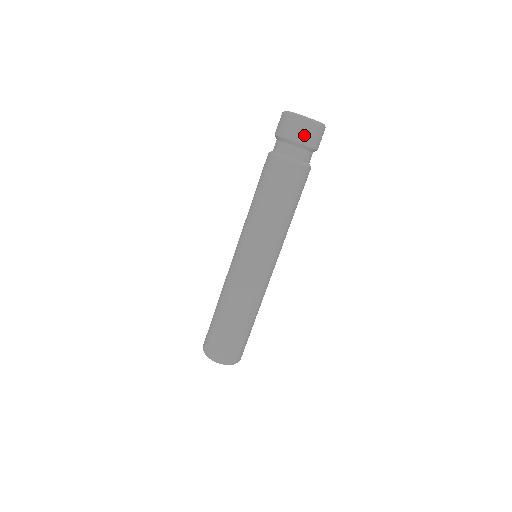
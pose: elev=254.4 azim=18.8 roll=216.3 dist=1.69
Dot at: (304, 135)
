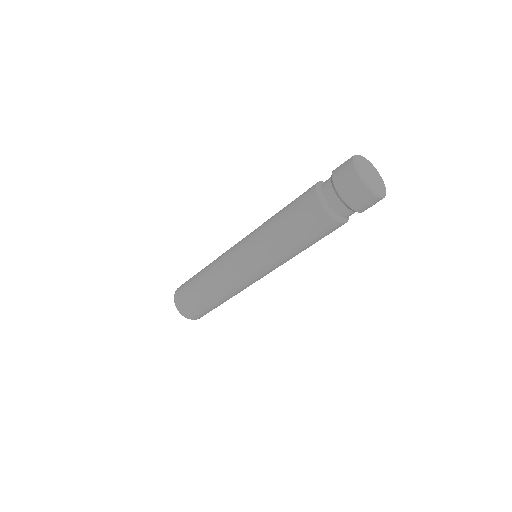
Dot at: (346, 188)
